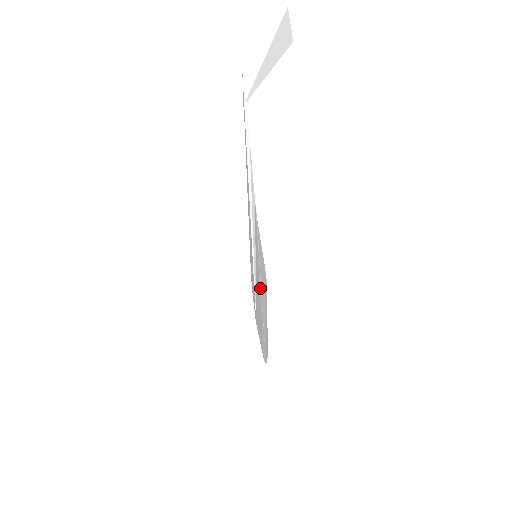
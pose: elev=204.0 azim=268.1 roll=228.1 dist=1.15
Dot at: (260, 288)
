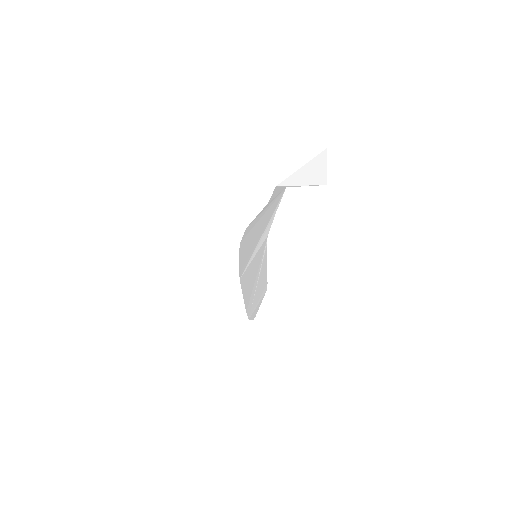
Dot at: (256, 280)
